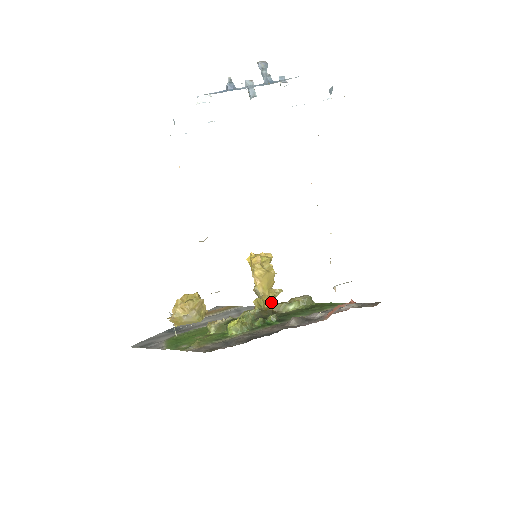
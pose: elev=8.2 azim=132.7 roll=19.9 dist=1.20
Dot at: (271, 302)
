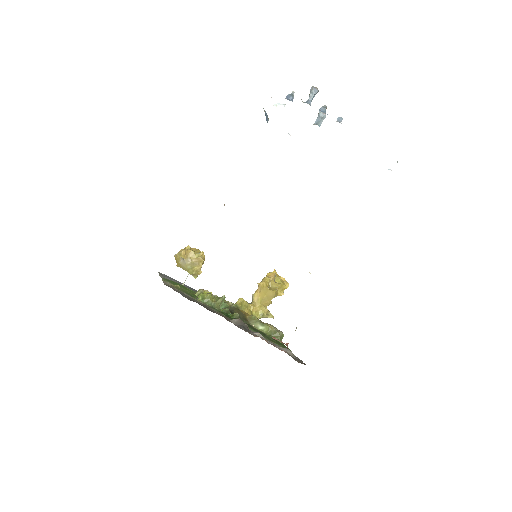
Dot at: (255, 314)
